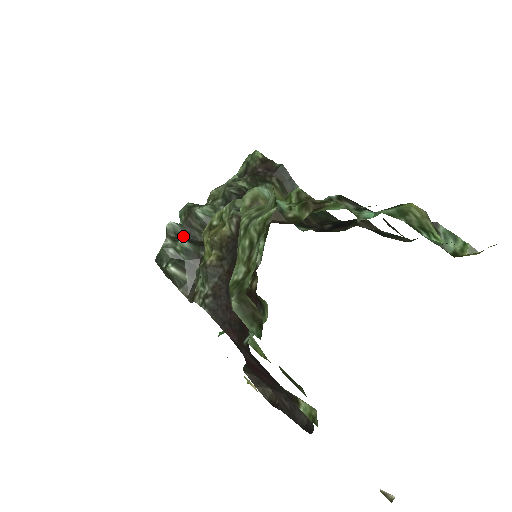
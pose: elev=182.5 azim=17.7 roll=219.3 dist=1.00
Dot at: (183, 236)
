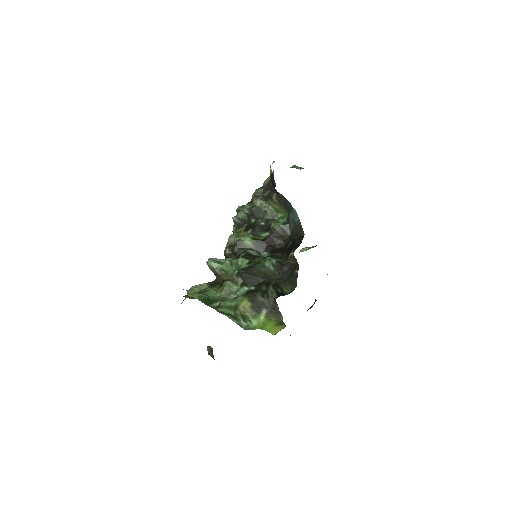
Dot at: (241, 224)
